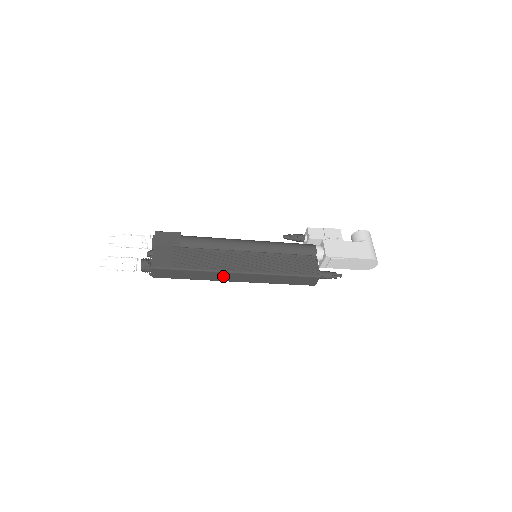
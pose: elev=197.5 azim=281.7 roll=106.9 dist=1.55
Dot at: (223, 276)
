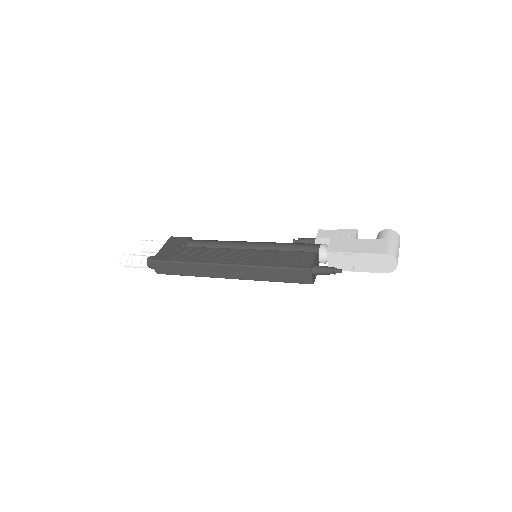
Dot at: (214, 270)
